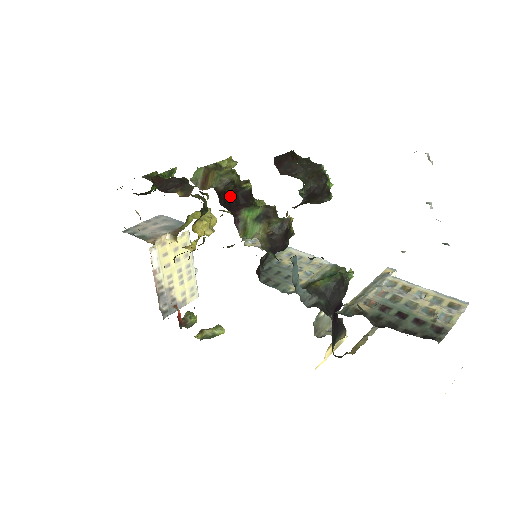
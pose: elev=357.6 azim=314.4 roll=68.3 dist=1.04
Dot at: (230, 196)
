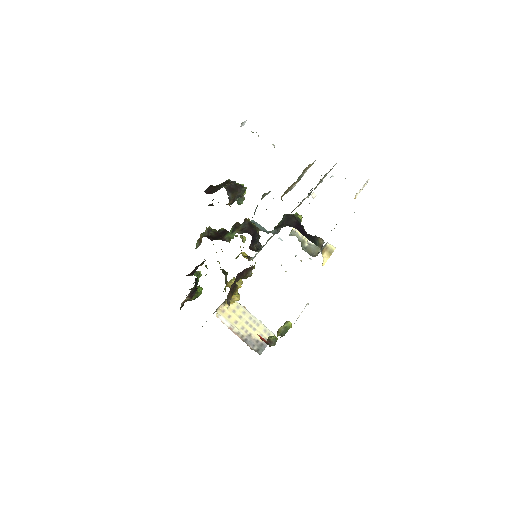
Dot at: (215, 237)
